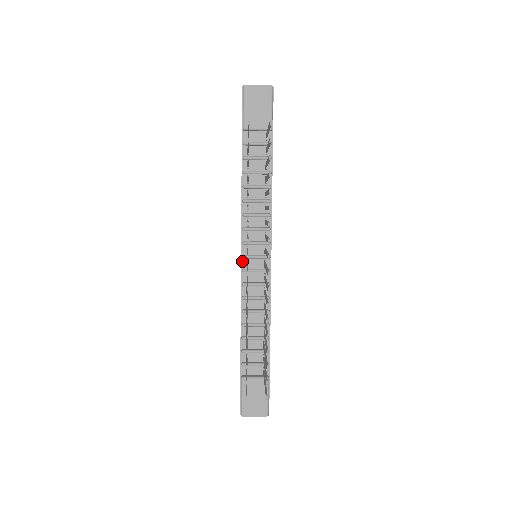
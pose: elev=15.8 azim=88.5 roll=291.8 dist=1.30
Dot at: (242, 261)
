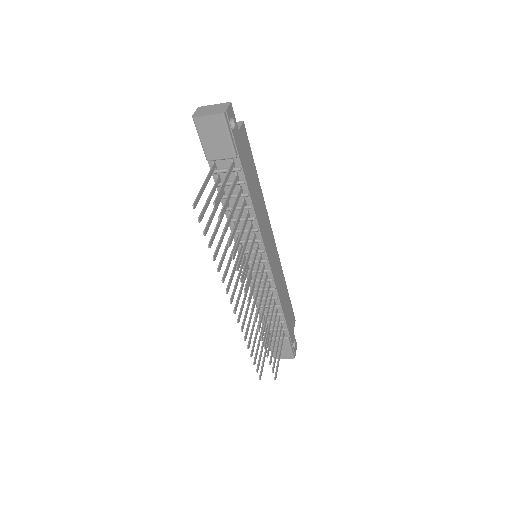
Dot at: occluded
